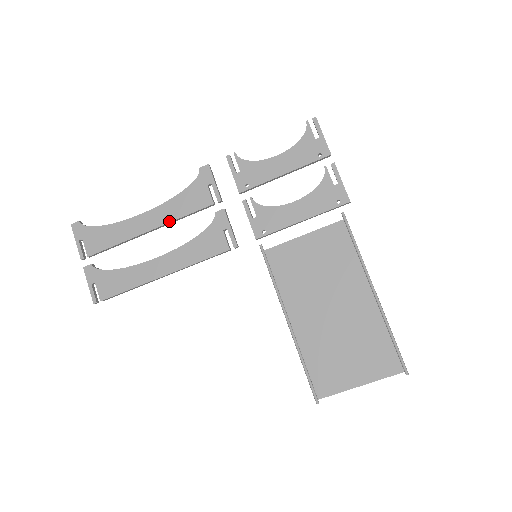
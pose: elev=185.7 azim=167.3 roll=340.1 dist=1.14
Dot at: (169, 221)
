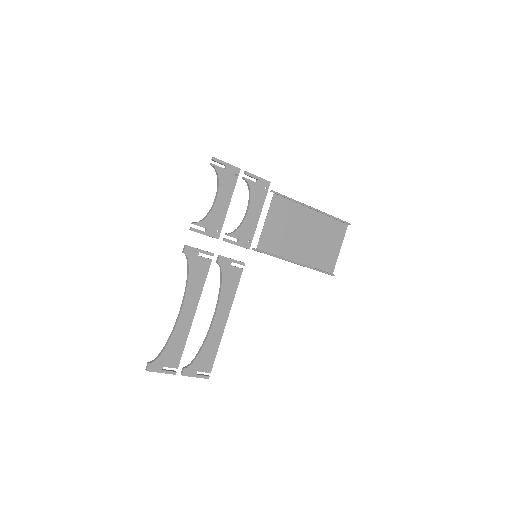
Dot at: (199, 296)
